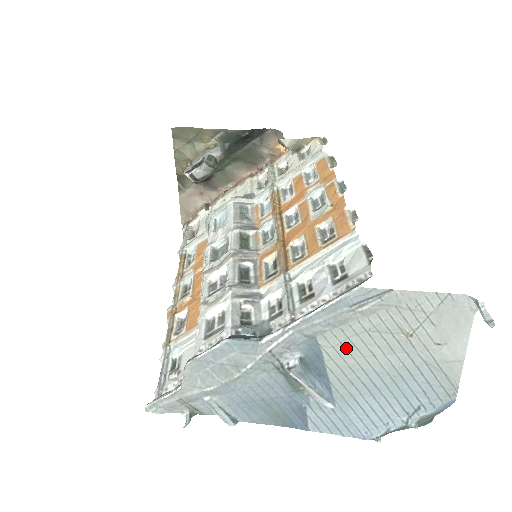
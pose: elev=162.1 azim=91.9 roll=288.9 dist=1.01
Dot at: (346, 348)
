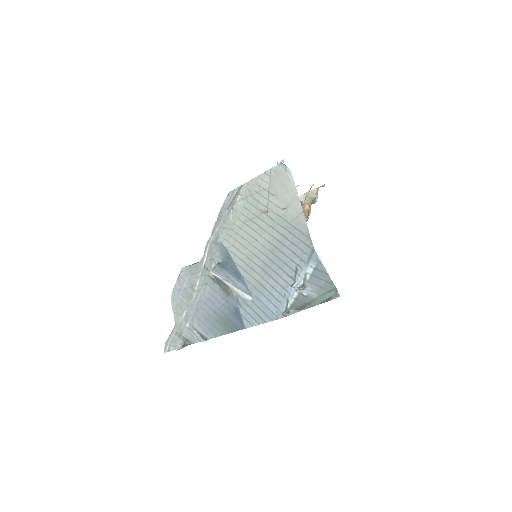
Dot at: (240, 242)
